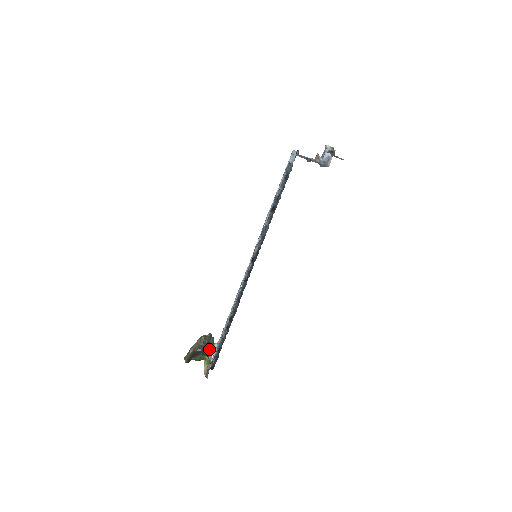
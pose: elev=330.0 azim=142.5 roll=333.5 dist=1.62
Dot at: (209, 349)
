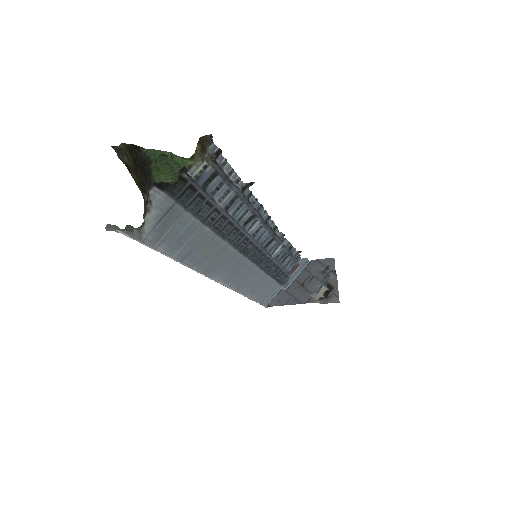
Dot at: (146, 205)
